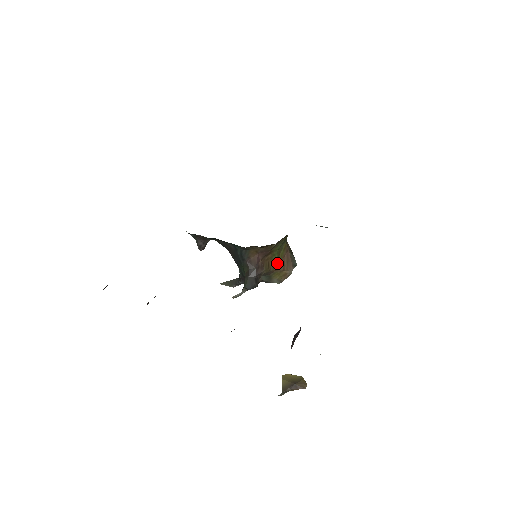
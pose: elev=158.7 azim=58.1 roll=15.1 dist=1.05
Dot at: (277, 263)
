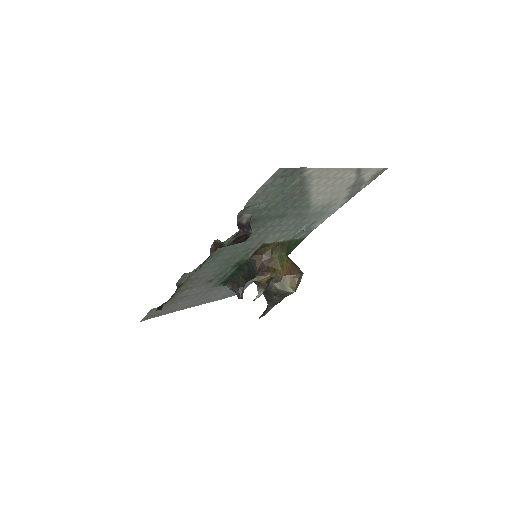
Dot at: (283, 271)
